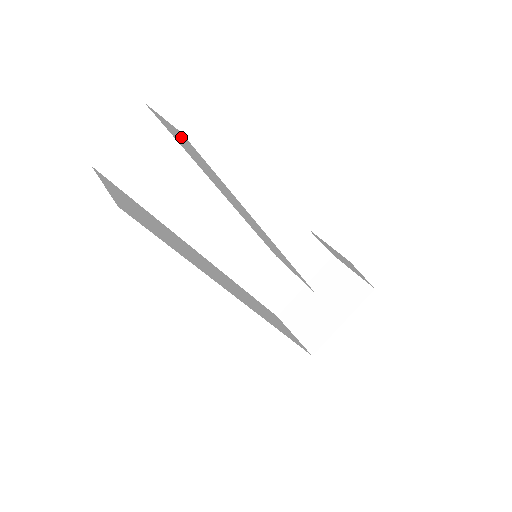
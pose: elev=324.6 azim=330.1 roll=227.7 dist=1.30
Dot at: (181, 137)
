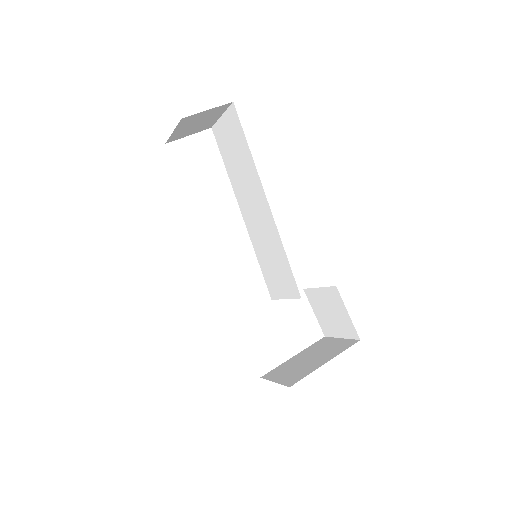
Dot at: (230, 123)
